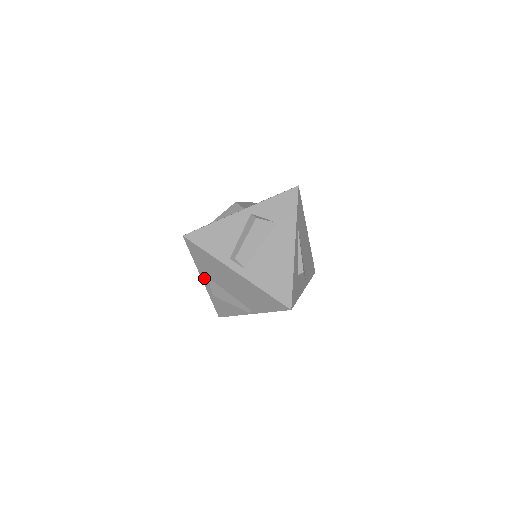
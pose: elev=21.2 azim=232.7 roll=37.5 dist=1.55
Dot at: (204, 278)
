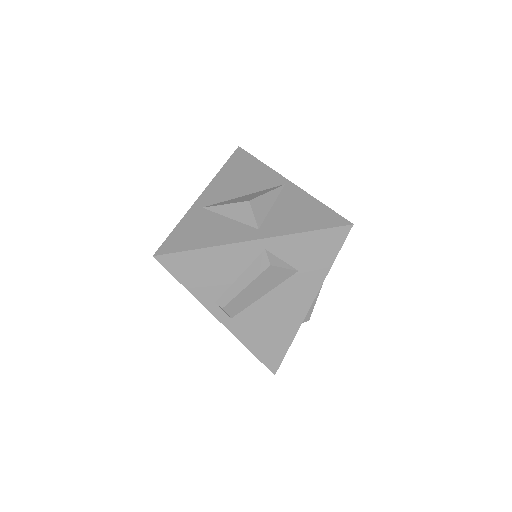
Dot at: occluded
